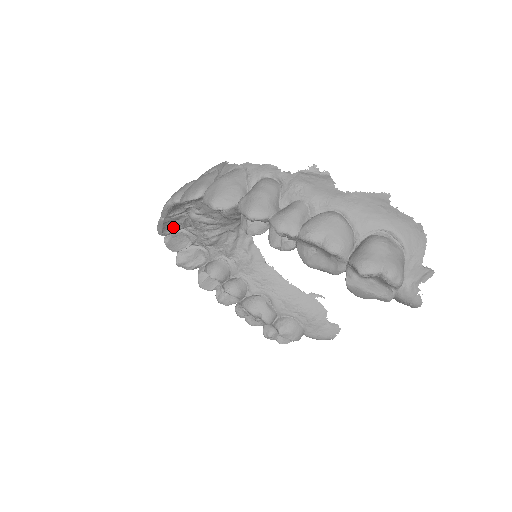
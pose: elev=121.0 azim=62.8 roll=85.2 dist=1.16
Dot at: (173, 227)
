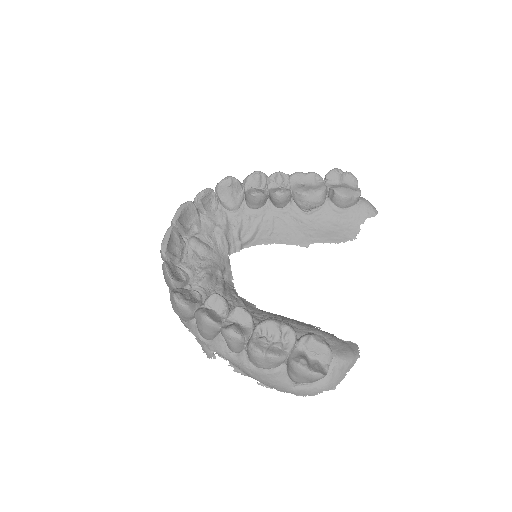
Dot at: (173, 252)
